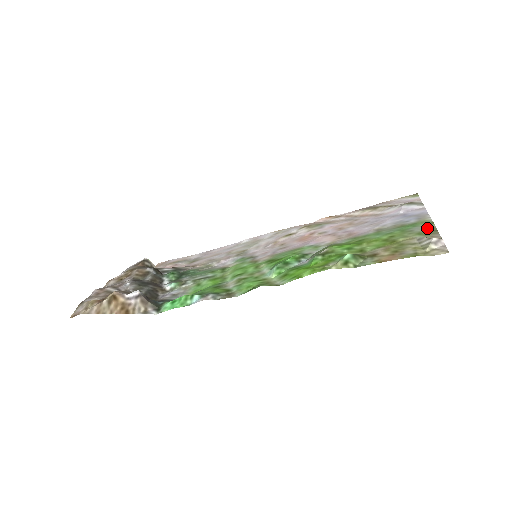
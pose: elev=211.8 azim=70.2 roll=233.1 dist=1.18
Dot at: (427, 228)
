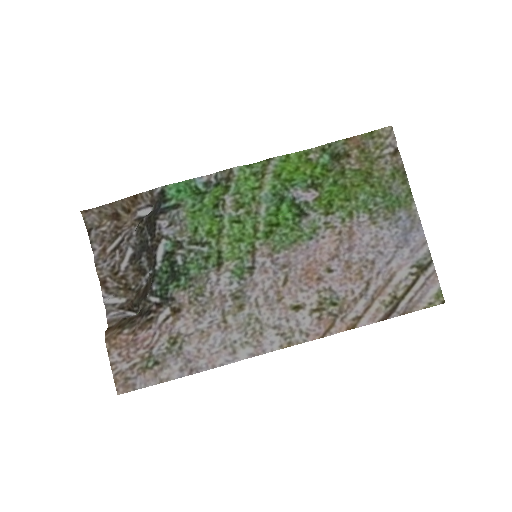
Dot at: (402, 184)
